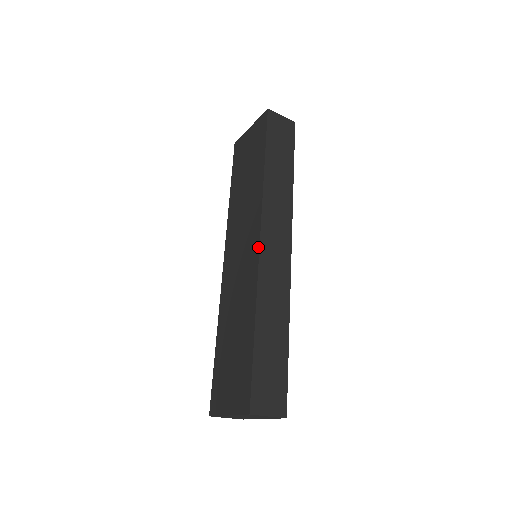
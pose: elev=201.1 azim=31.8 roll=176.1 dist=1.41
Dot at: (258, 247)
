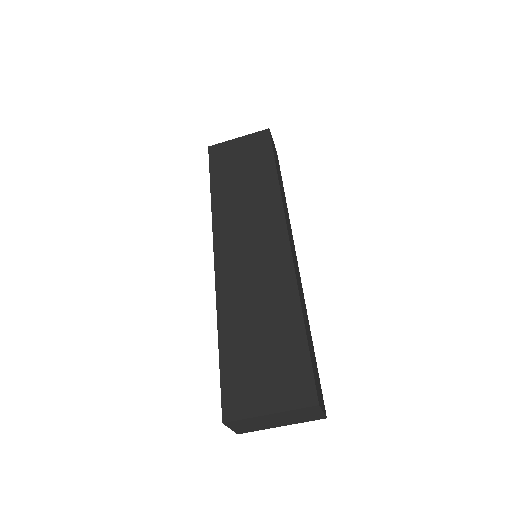
Dot at: (288, 242)
